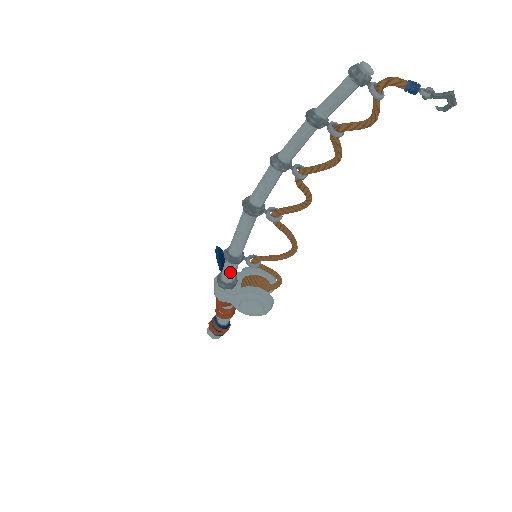
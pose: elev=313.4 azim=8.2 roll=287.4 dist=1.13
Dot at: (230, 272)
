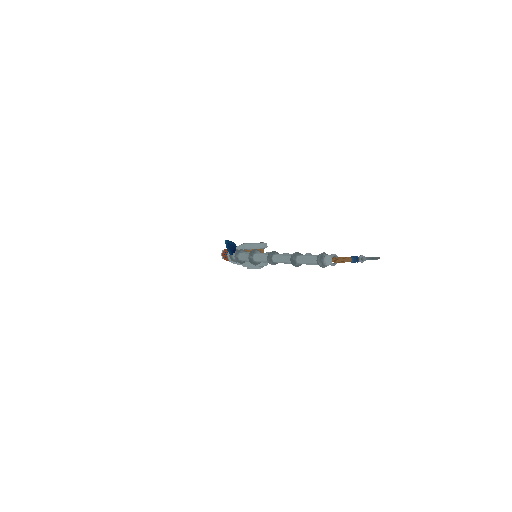
Dot at: occluded
